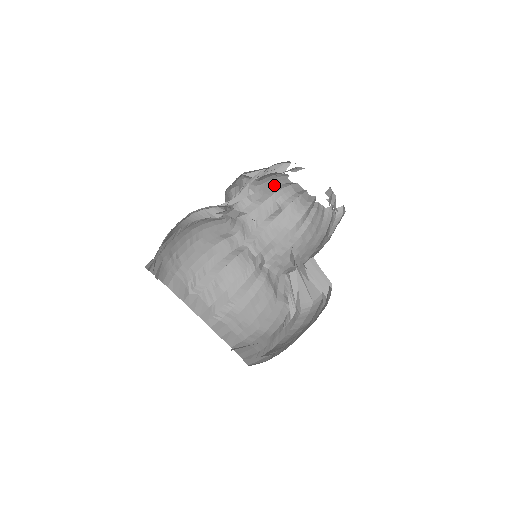
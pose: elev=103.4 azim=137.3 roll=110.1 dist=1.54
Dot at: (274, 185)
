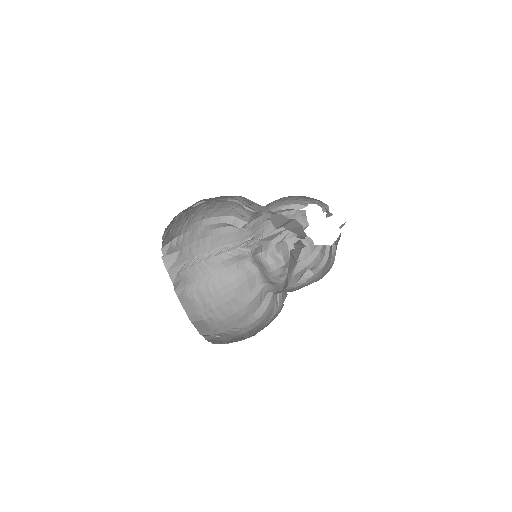
Dot at: (306, 257)
